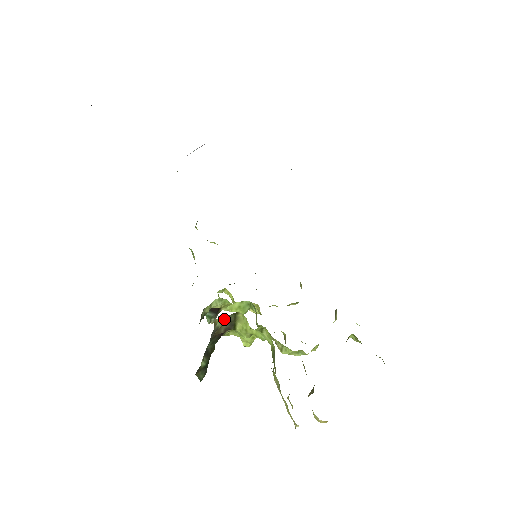
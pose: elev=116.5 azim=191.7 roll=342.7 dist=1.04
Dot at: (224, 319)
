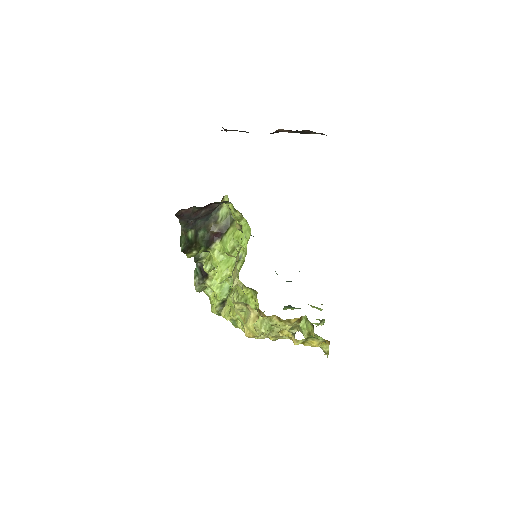
Dot at: (226, 215)
